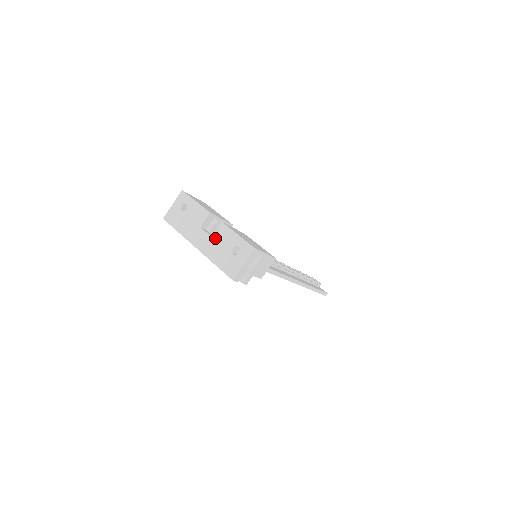
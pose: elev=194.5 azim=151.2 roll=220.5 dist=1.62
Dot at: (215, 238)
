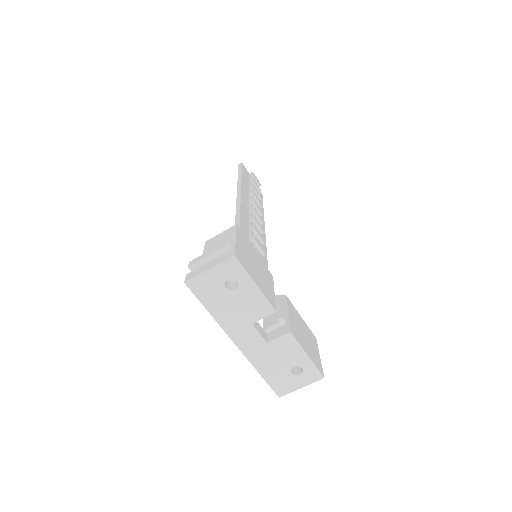
Dot at: (272, 346)
